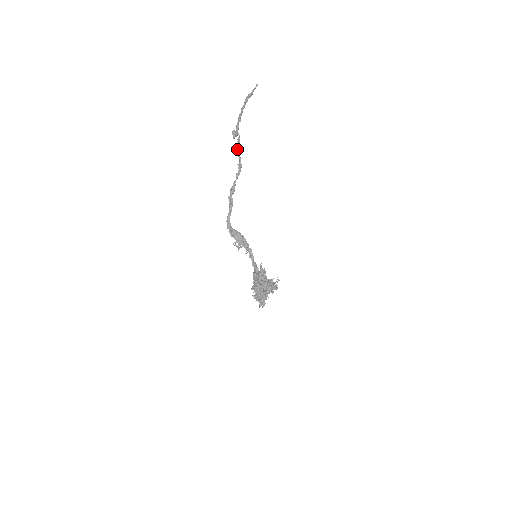
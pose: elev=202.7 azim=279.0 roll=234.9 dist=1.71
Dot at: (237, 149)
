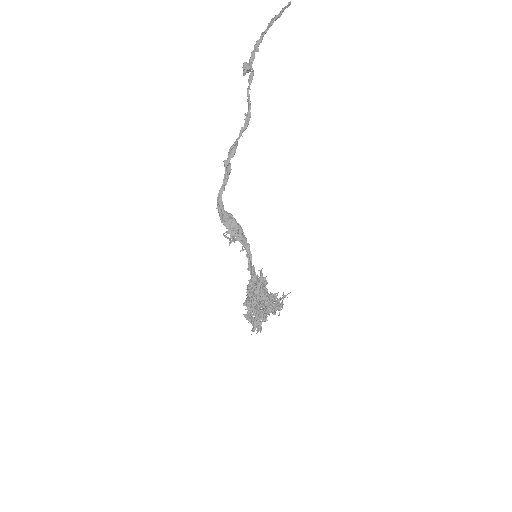
Dot at: (247, 90)
